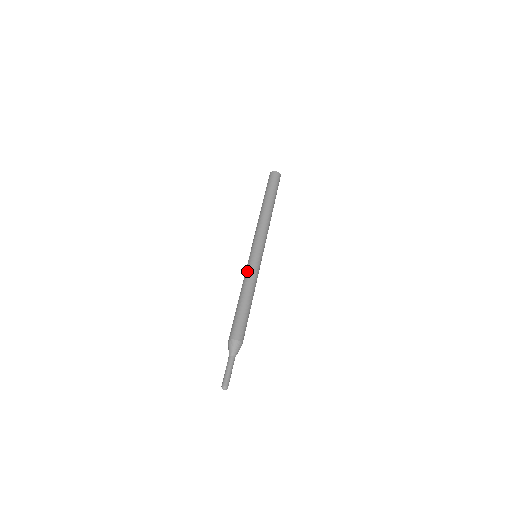
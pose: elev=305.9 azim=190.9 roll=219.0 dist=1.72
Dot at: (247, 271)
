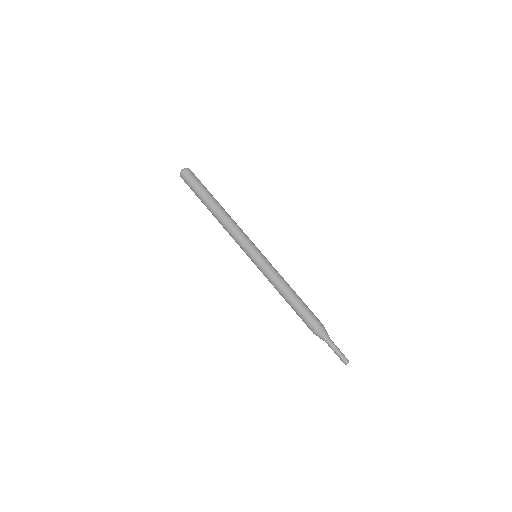
Dot at: occluded
